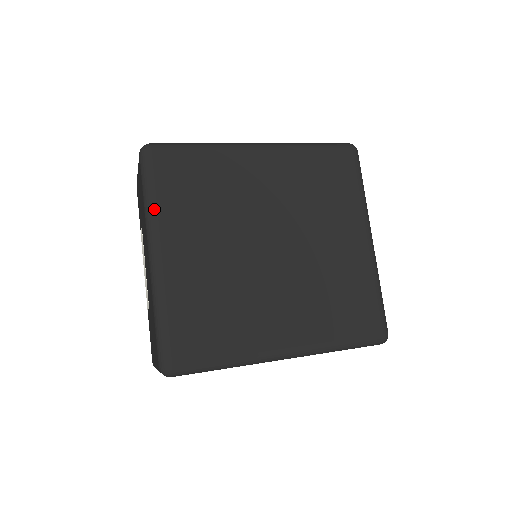
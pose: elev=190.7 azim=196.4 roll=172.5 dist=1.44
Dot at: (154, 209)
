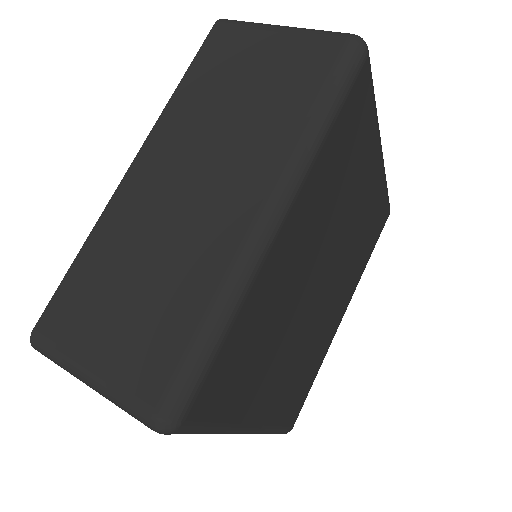
Dot at: (228, 428)
